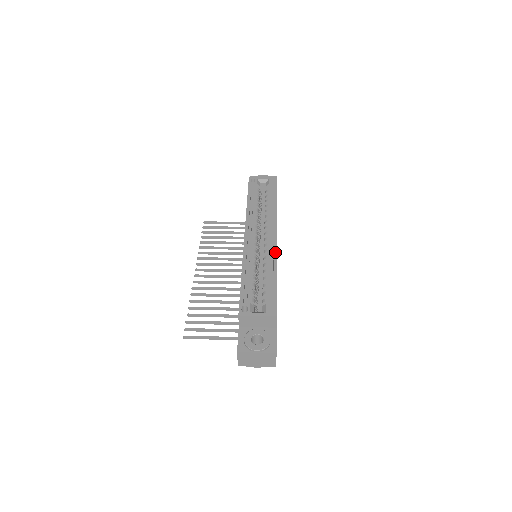
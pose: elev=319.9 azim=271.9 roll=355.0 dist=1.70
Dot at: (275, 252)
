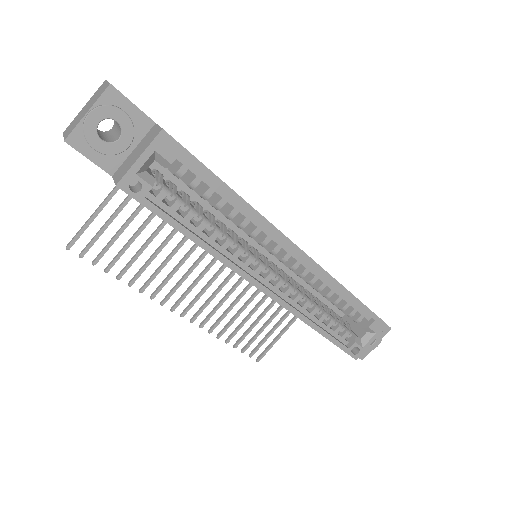
Dot at: (322, 272)
